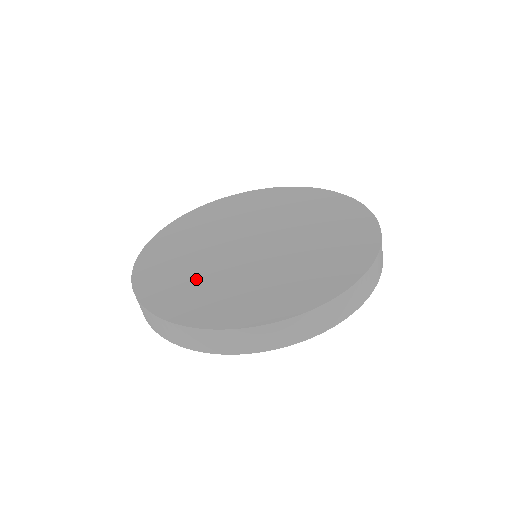
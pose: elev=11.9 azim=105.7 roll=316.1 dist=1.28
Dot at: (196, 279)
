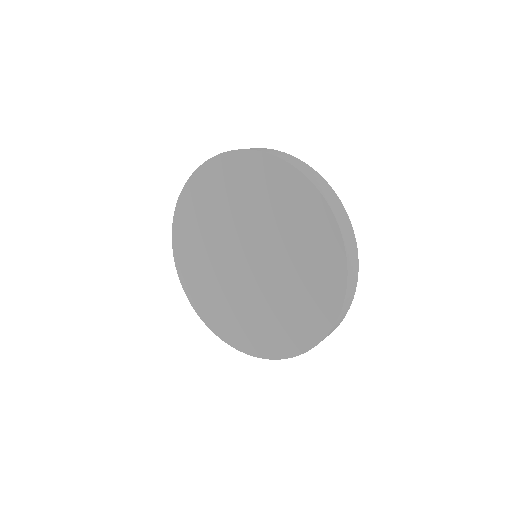
Dot at: (226, 303)
